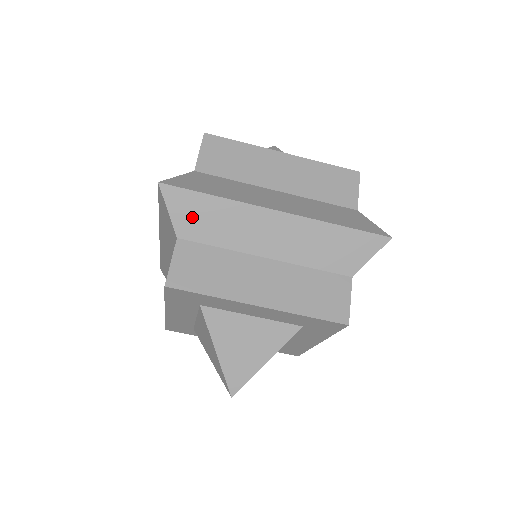
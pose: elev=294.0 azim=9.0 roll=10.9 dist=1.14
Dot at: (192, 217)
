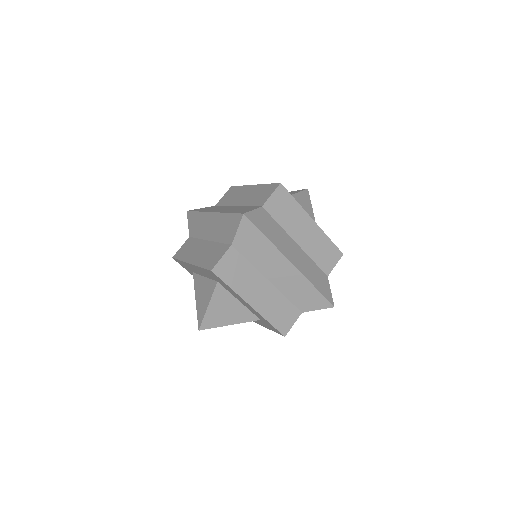
Dot at: (247, 240)
